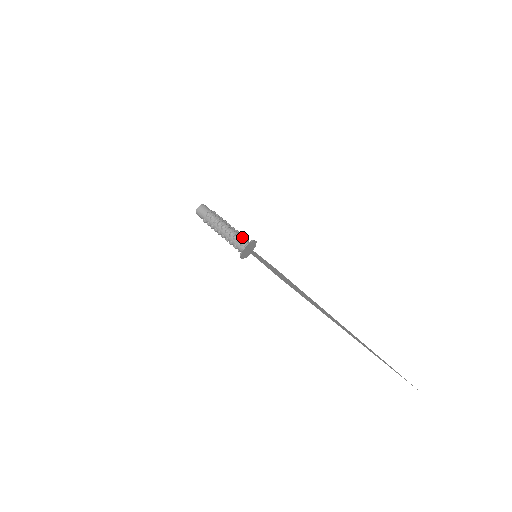
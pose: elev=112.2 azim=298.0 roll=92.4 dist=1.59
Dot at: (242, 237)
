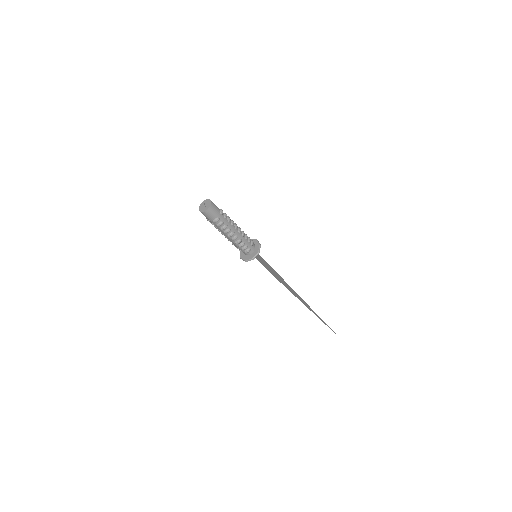
Dot at: (248, 244)
